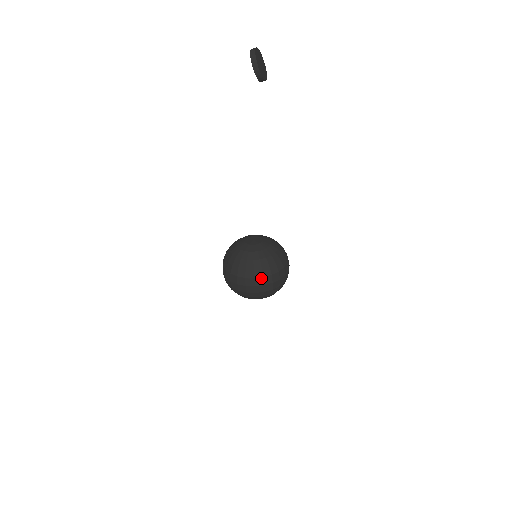
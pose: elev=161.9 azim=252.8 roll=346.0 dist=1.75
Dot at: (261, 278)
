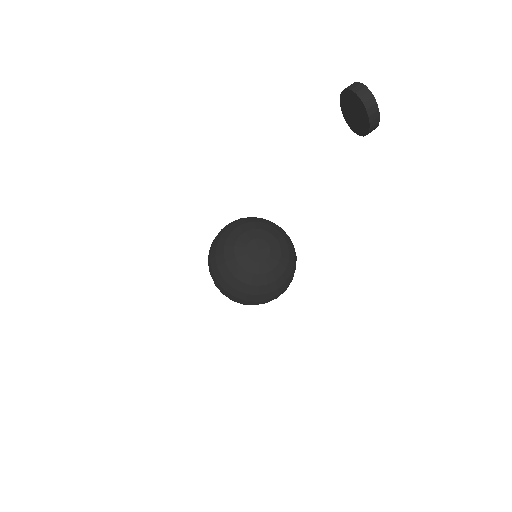
Dot at: occluded
